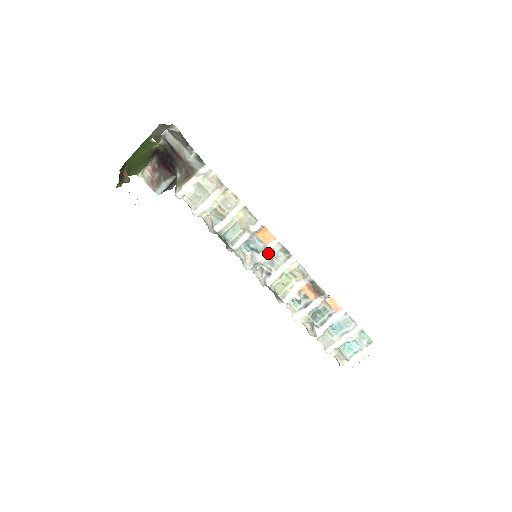
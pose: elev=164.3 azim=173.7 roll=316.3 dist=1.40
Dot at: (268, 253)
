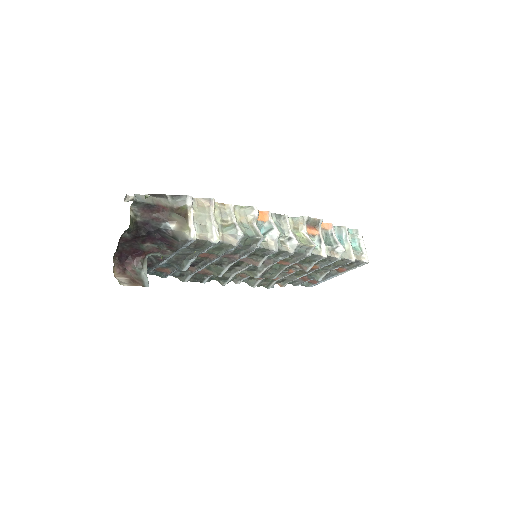
Dot at: (275, 225)
